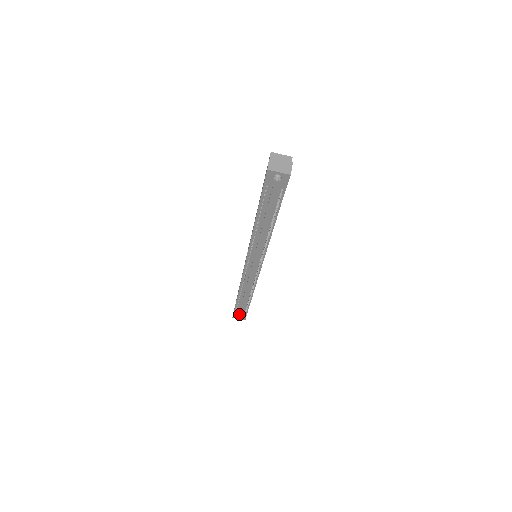
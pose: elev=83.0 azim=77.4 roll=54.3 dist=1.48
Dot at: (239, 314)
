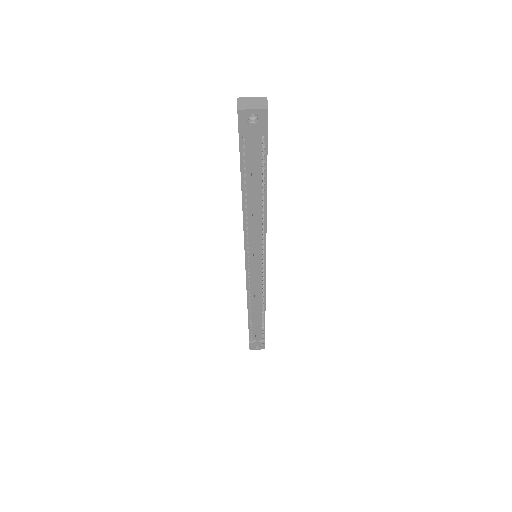
Dot at: (256, 342)
